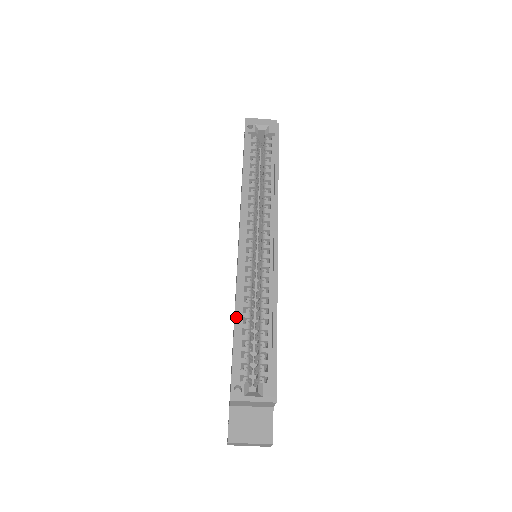
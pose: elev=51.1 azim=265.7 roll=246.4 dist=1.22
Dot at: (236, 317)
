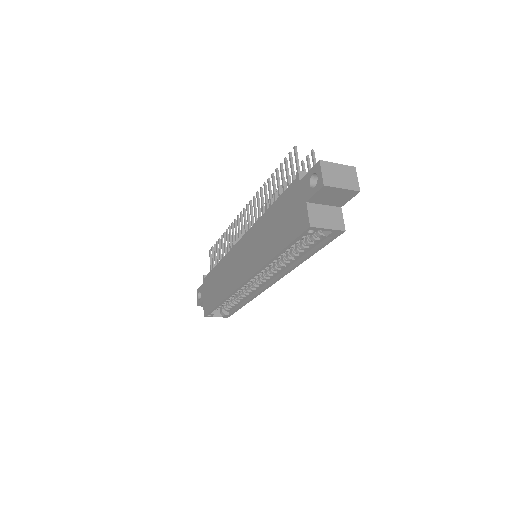
Dot at: (221, 303)
